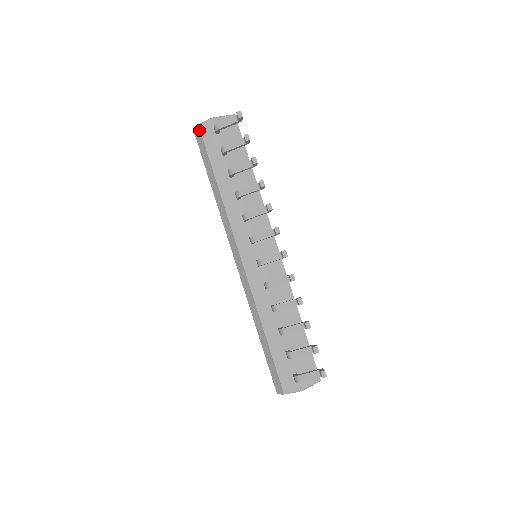
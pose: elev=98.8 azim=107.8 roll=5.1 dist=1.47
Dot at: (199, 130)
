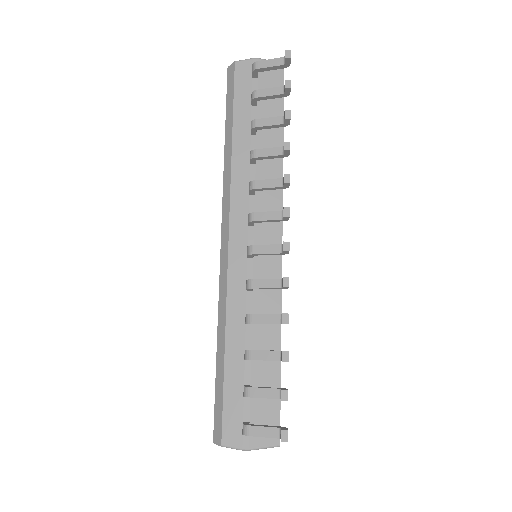
Dot at: (233, 68)
